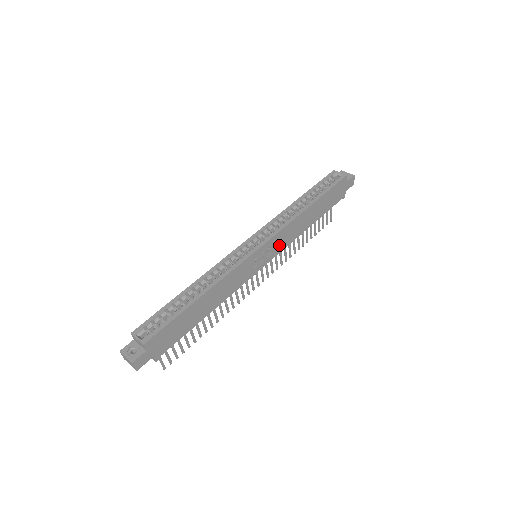
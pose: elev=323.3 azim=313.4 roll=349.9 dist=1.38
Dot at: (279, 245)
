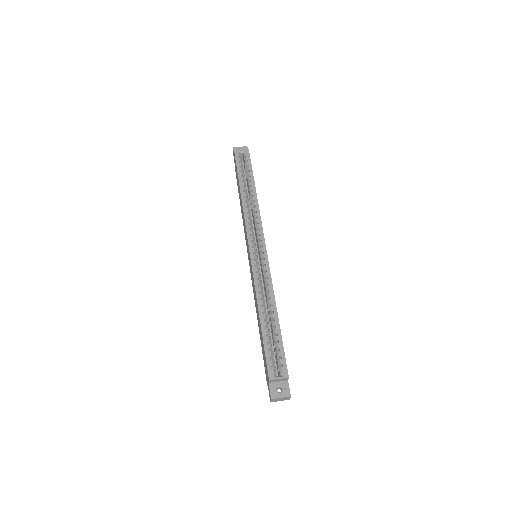
Dot at: occluded
